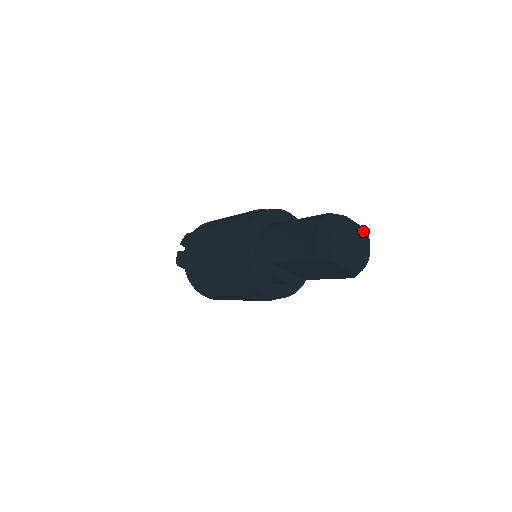
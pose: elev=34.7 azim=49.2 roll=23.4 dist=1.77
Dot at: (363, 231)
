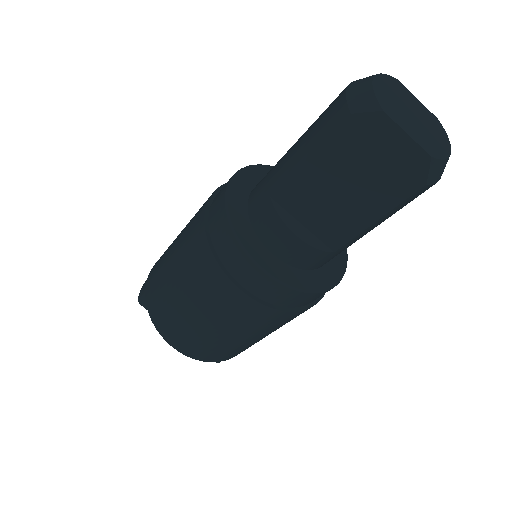
Dot at: (432, 117)
